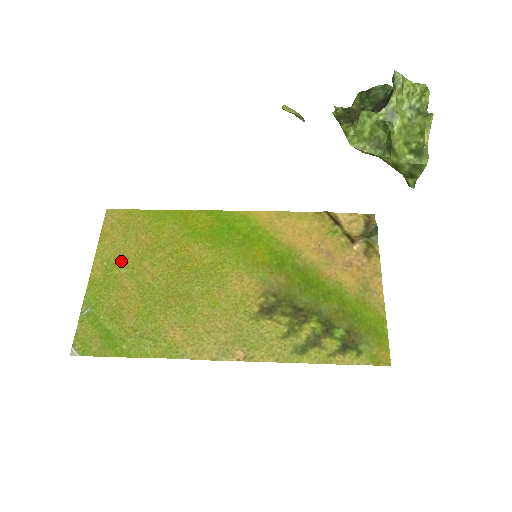
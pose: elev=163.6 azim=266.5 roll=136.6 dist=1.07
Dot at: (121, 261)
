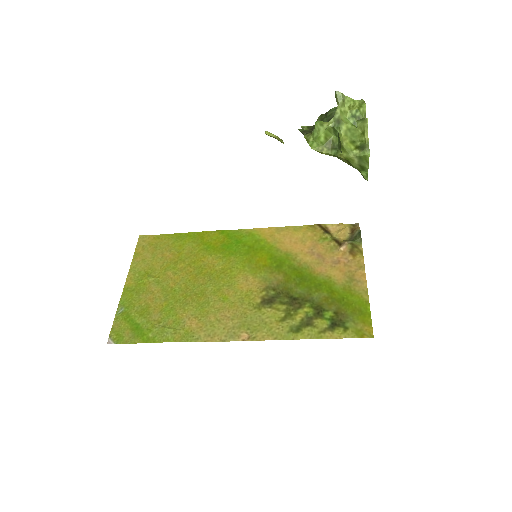
Dot at: (150, 272)
